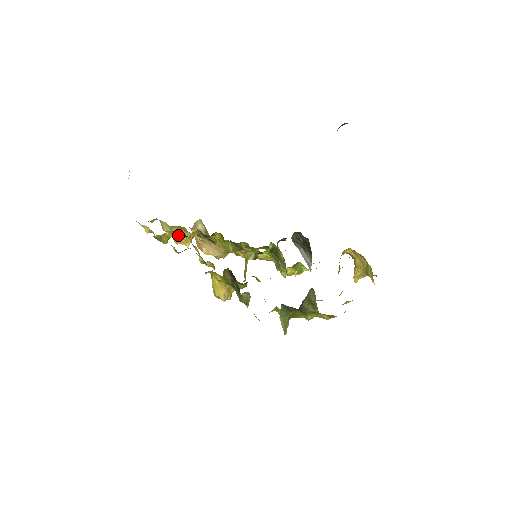
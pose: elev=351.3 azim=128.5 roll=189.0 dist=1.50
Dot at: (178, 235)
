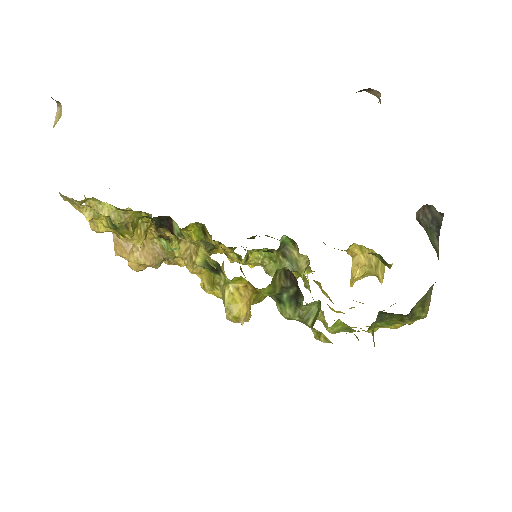
Dot at: occluded
